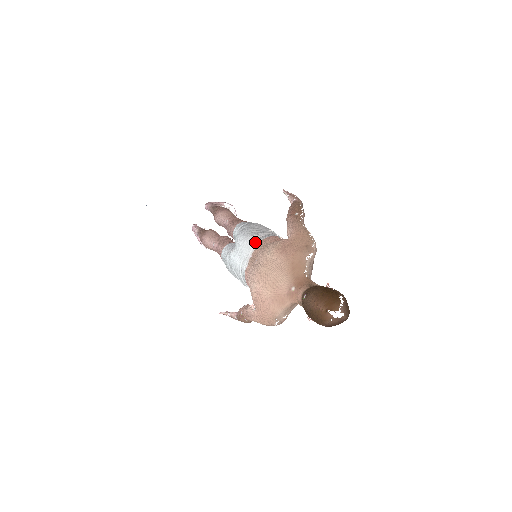
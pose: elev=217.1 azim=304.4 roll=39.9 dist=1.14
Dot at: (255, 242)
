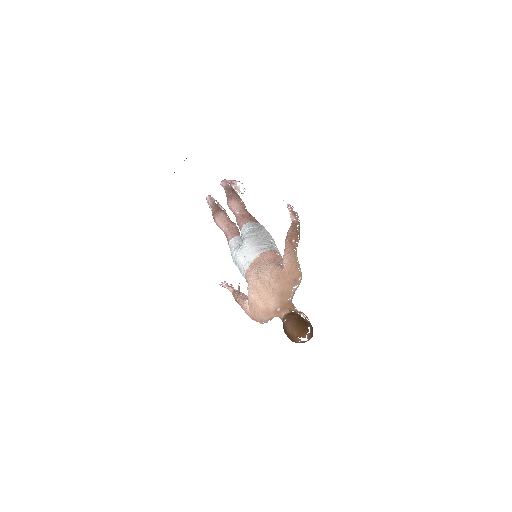
Dot at: (258, 252)
